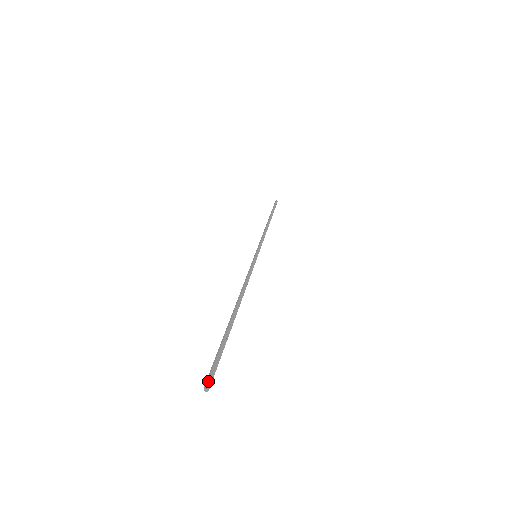
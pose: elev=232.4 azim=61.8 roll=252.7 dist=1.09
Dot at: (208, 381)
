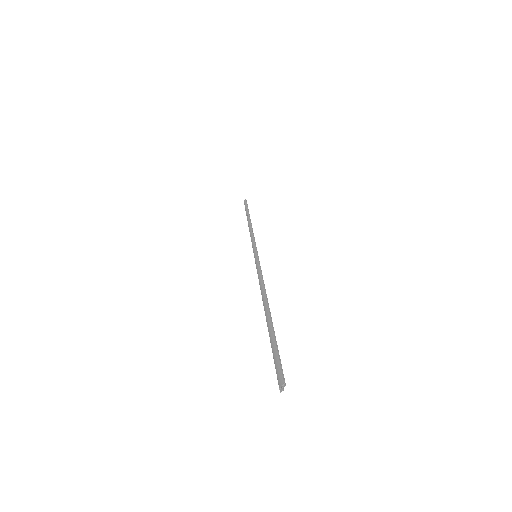
Dot at: (283, 381)
